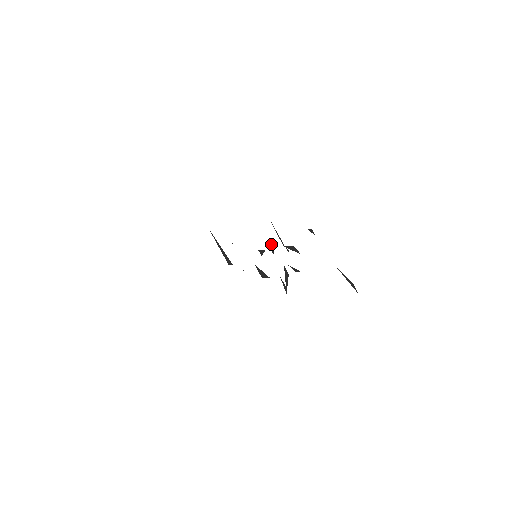
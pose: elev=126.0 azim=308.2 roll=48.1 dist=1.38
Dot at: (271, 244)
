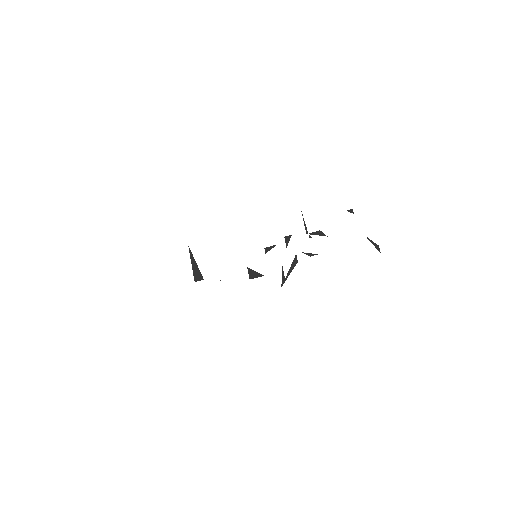
Dot at: (289, 236)
